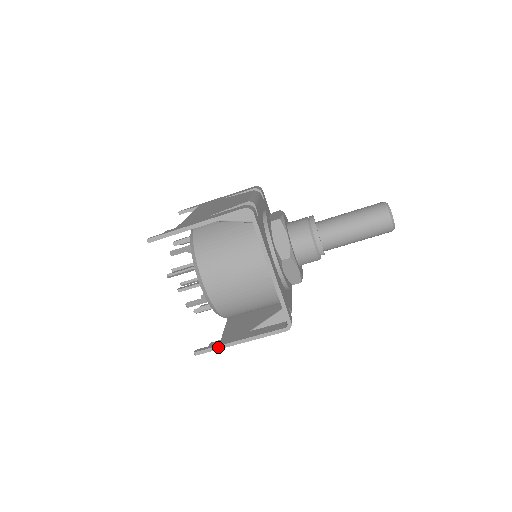
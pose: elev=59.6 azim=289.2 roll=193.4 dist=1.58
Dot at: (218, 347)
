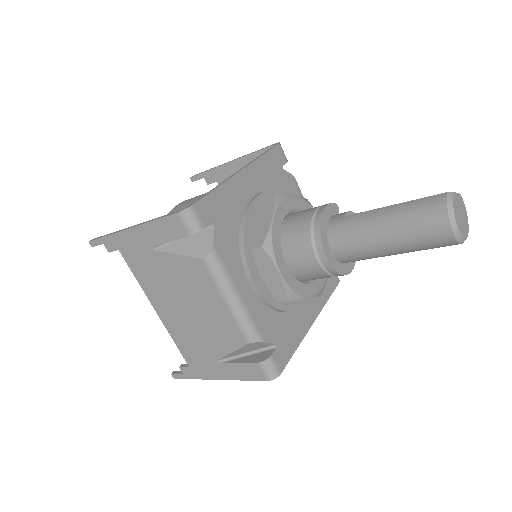
Dot at: occluded
